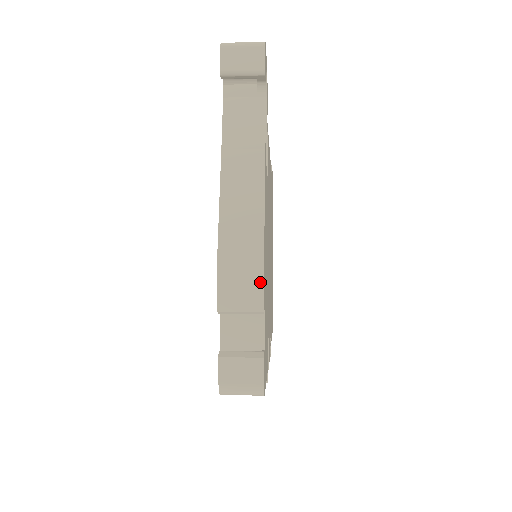
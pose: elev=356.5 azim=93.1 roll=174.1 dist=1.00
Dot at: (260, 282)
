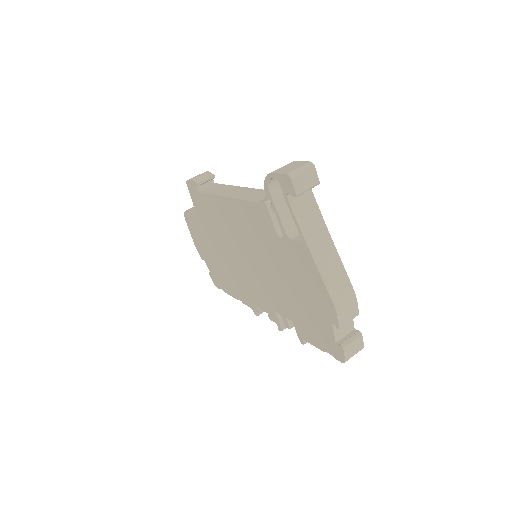
Dot at: (356, 302)
